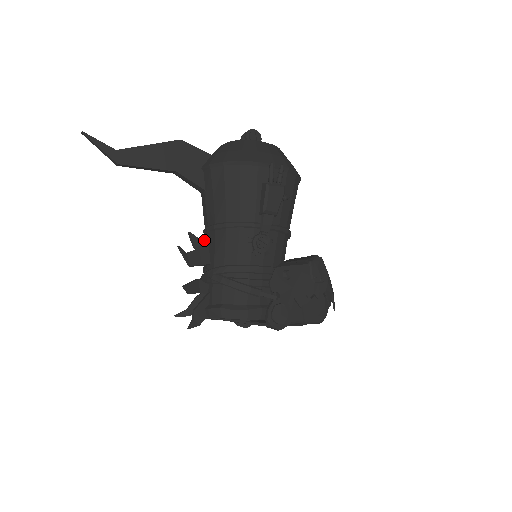
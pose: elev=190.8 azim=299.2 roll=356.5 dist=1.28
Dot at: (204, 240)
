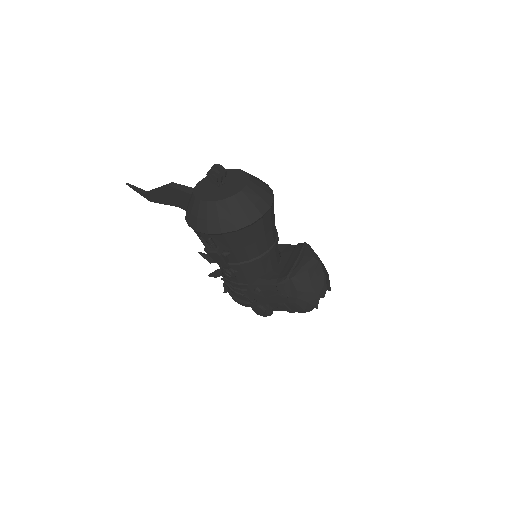
Dot at: occluded
